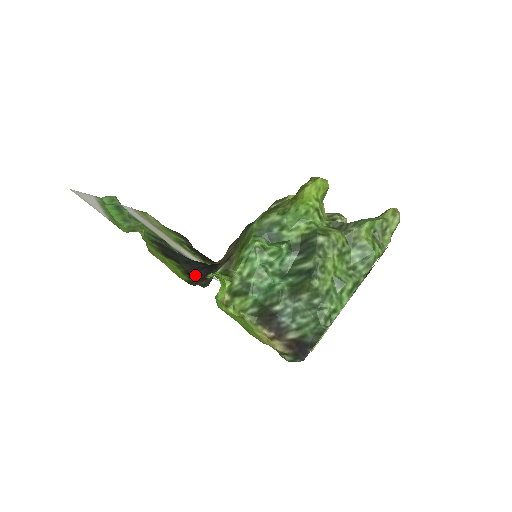
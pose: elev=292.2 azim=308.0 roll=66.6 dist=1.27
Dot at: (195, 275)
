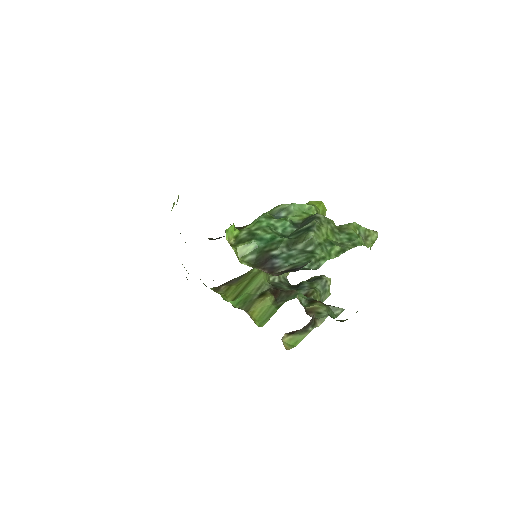
Dot at: occluded
